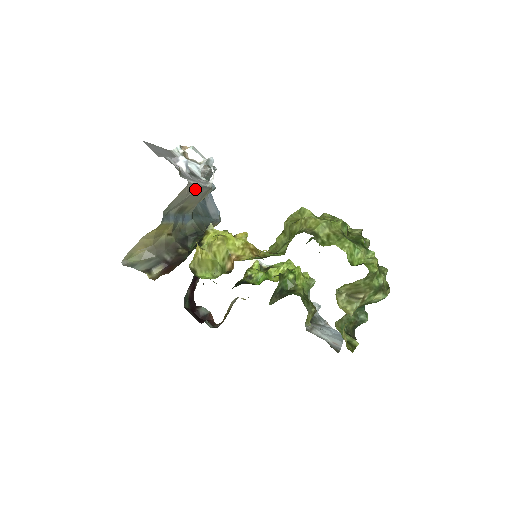
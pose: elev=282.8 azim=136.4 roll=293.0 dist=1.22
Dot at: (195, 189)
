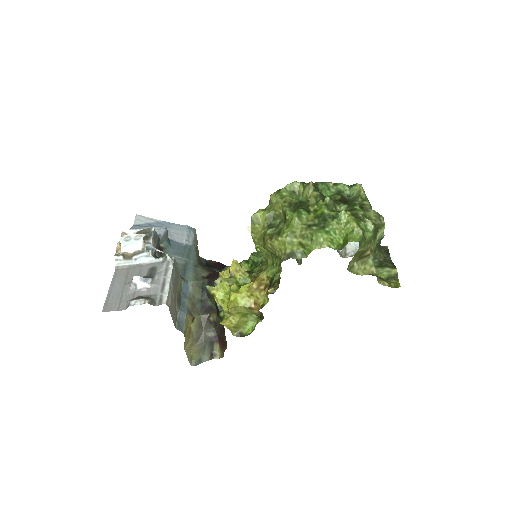
Dot at: (171, 290)
